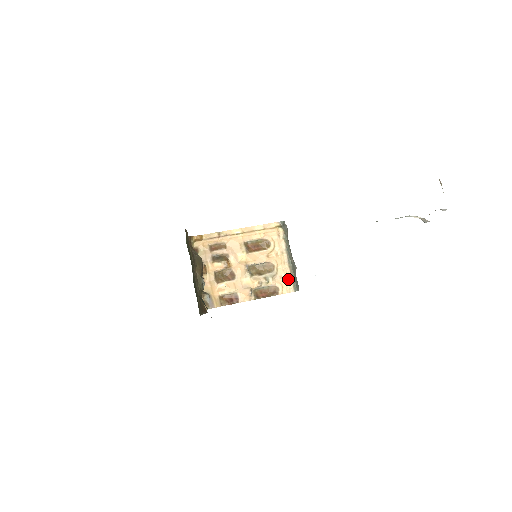
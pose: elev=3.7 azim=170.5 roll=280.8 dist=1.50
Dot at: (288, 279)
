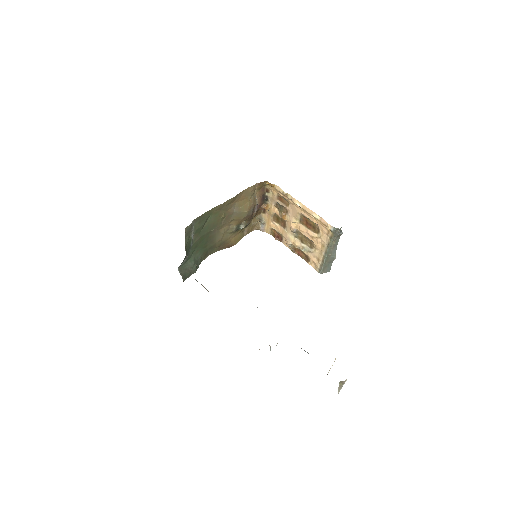
Dot at: (318, 262)
